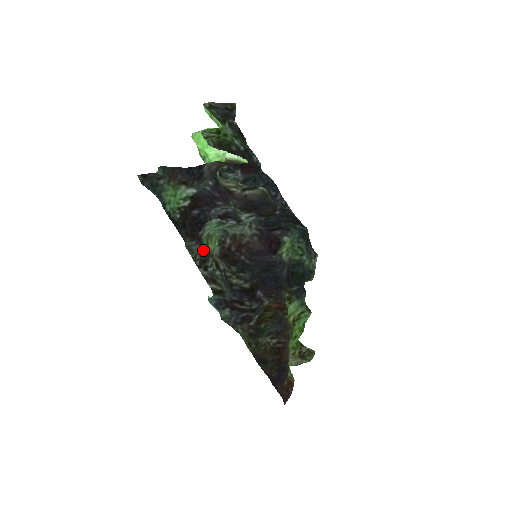
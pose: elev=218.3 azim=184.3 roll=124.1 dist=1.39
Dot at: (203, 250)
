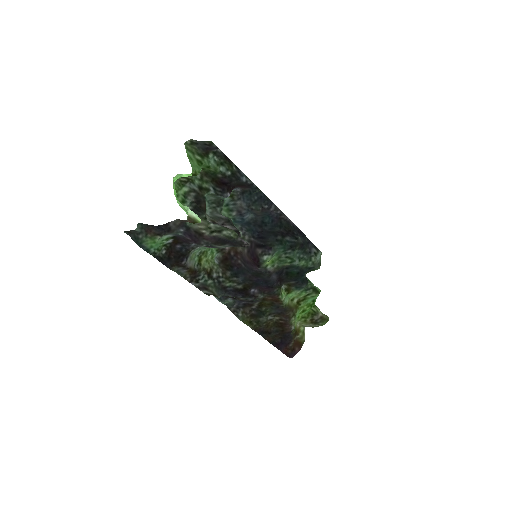
Dot at: (191, 271)
